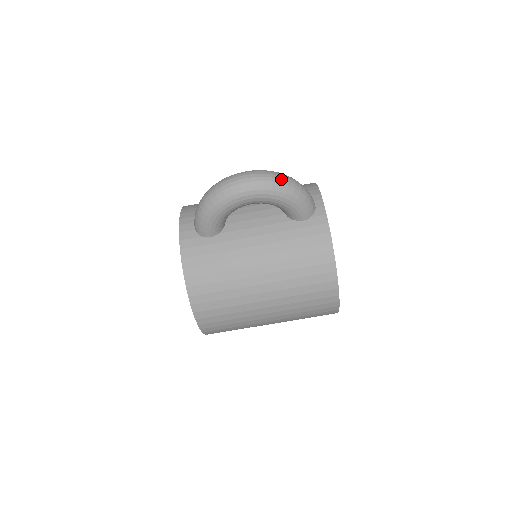
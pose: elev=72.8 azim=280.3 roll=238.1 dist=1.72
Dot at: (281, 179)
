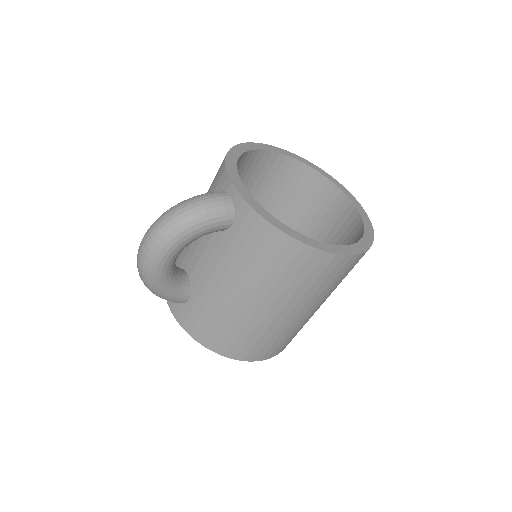
Dot at: (166, 223)
